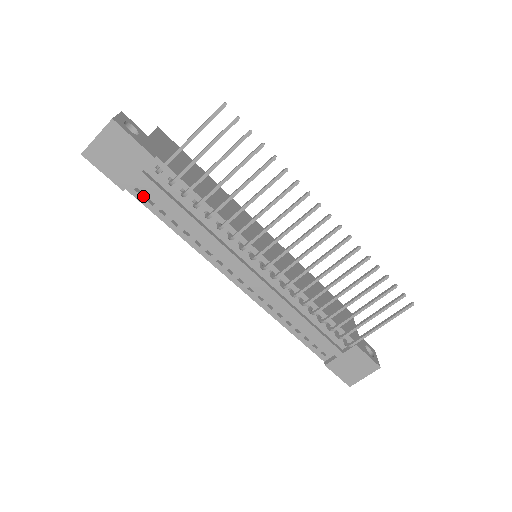
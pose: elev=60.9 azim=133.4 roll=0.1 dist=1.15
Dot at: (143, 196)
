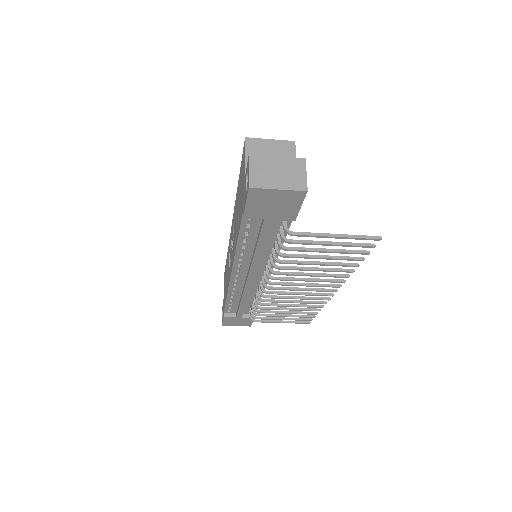
Dot at: (249, 221)
